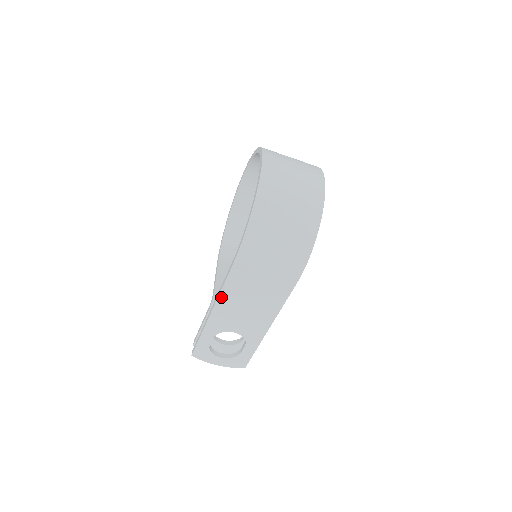
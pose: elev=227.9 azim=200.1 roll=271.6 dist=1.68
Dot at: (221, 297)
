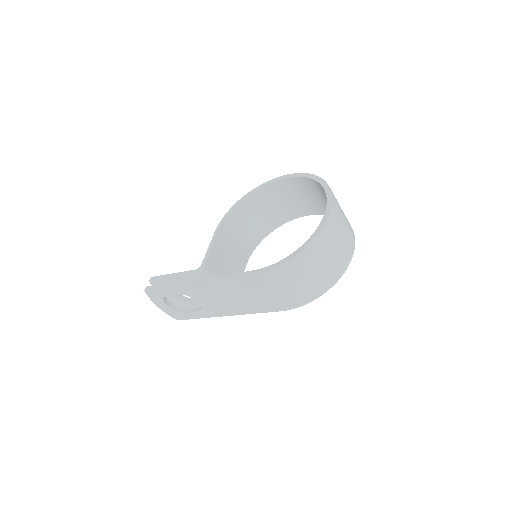
Dot at: (216, 282)
